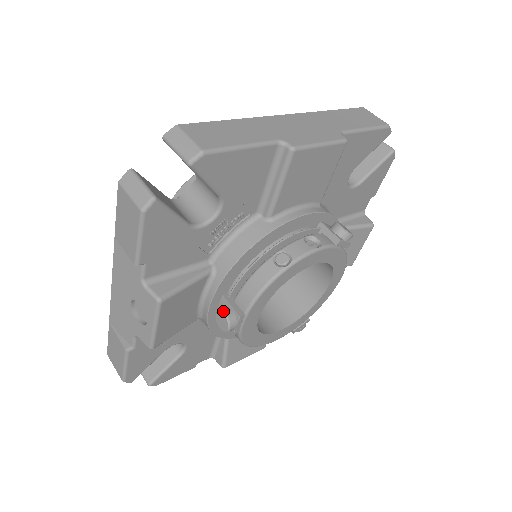
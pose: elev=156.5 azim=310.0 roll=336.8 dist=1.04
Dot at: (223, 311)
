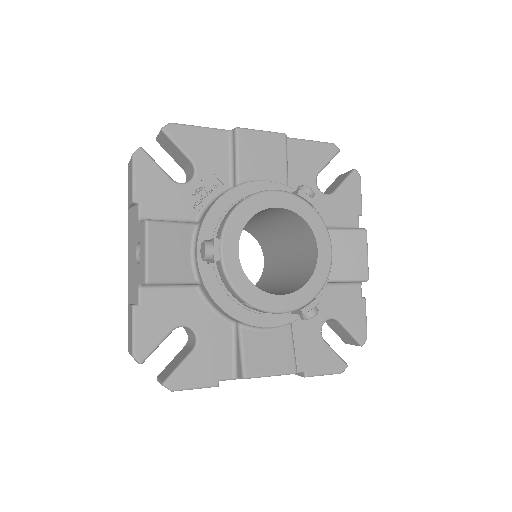
Dot at: (203, 241)
